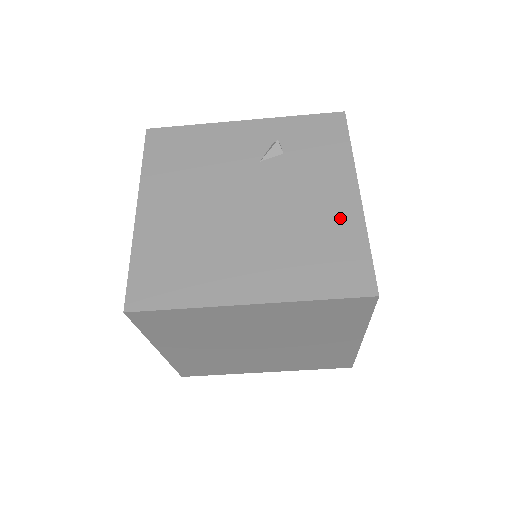
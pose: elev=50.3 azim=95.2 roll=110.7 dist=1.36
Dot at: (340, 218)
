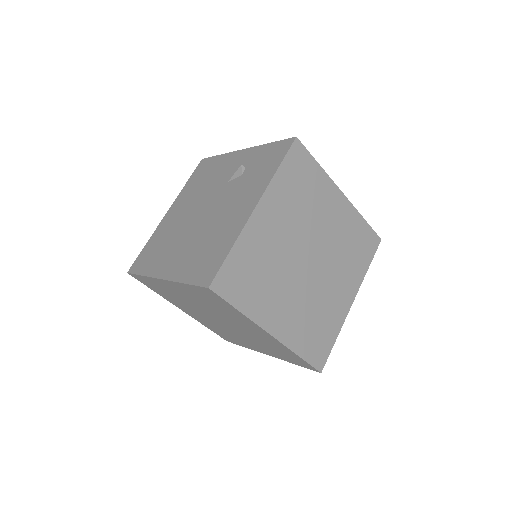
Dot at: (232, 227)
